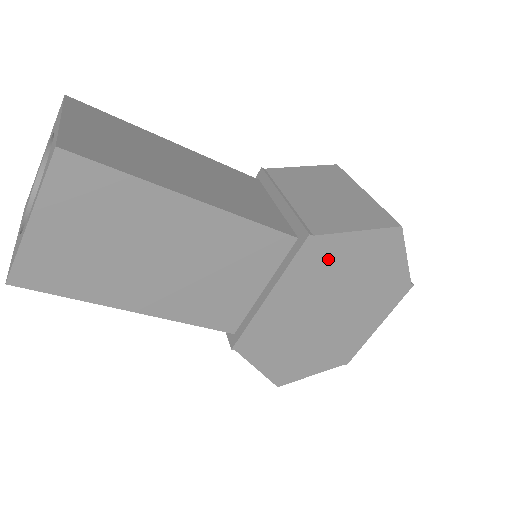
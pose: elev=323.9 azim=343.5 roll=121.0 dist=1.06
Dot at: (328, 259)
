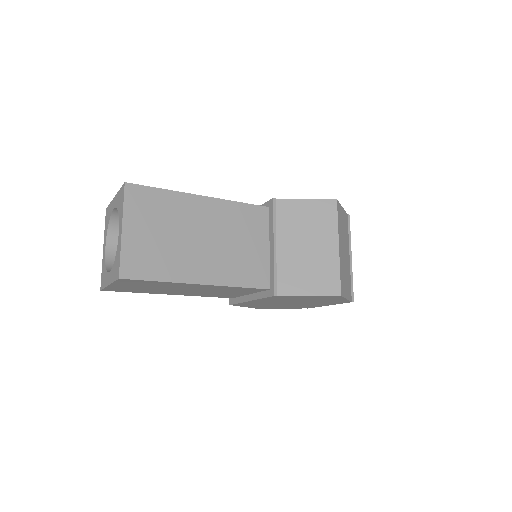
Dot at: (289, 298)
